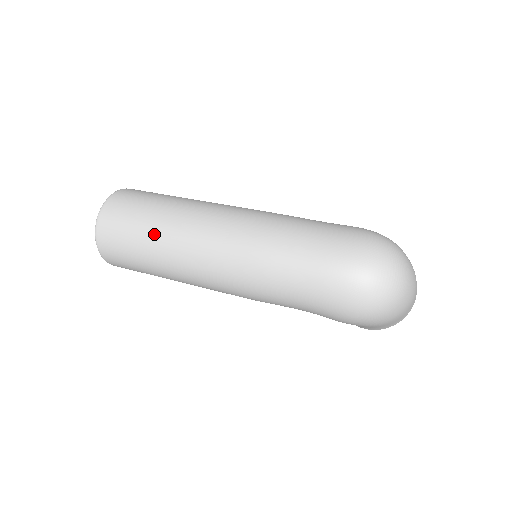
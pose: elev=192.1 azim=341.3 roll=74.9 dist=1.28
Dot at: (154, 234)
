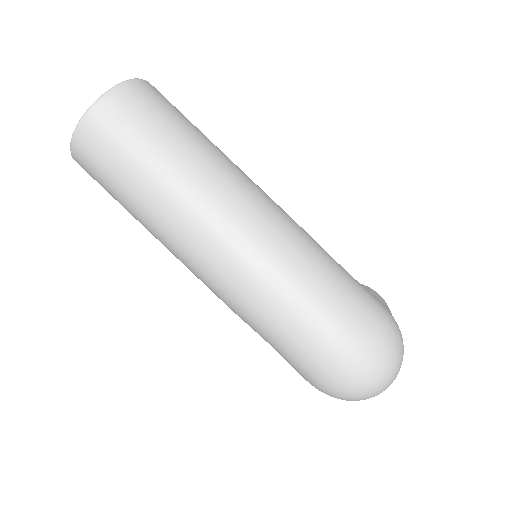
Dot at: (153, 187)
